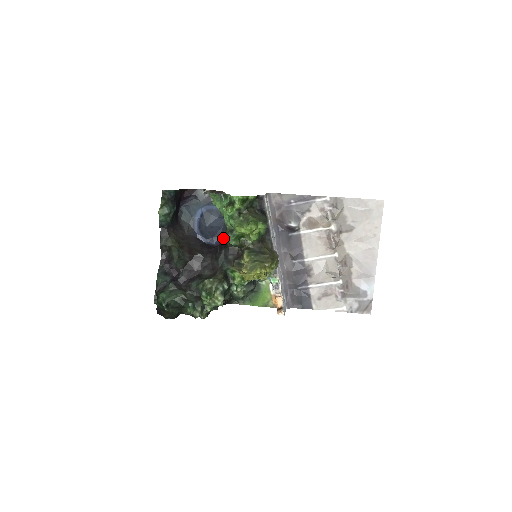
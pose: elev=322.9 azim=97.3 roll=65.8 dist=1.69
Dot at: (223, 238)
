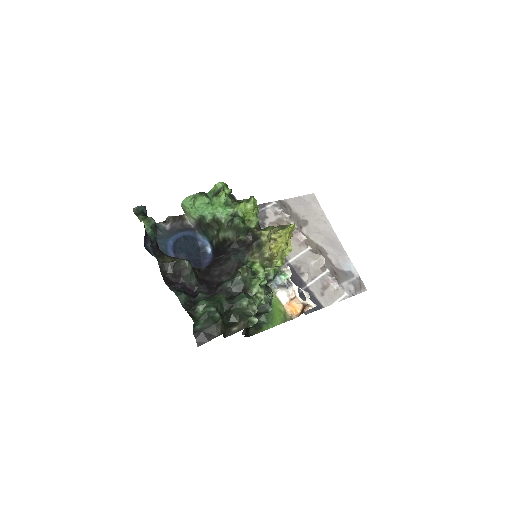
Dot at: (207, 262)
